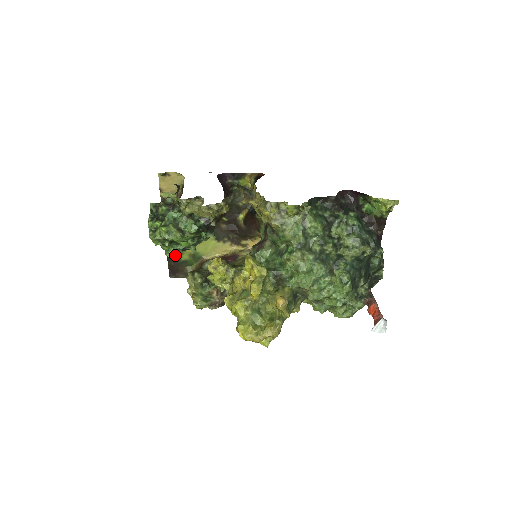
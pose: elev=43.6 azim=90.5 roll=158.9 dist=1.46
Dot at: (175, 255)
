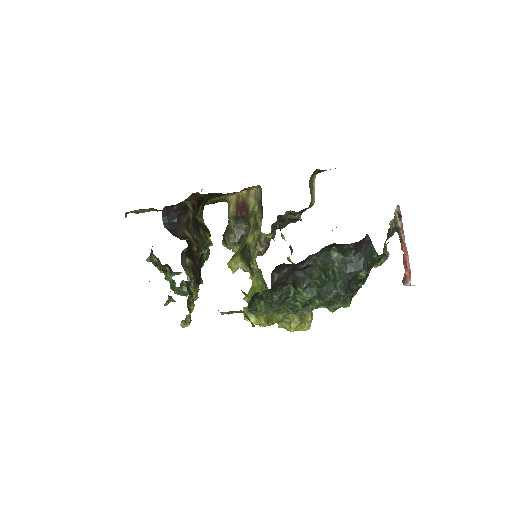
Dot at: occluded
